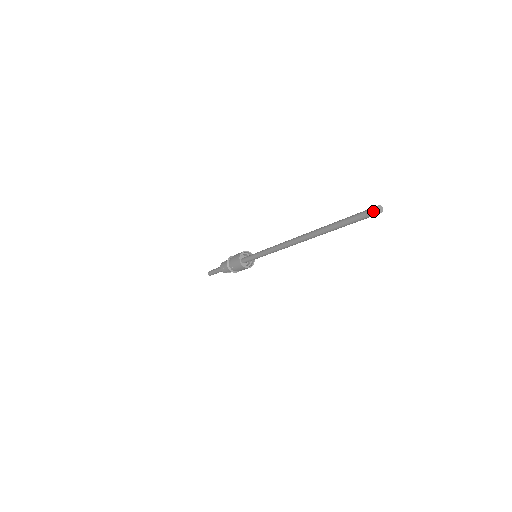
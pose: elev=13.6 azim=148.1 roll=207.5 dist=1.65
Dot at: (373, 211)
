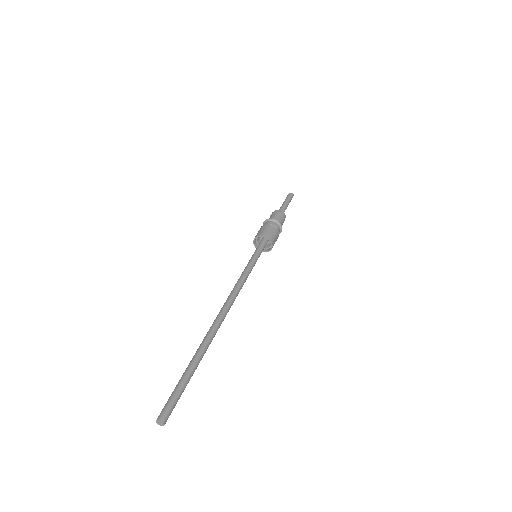
Dot at: (159, 416)
